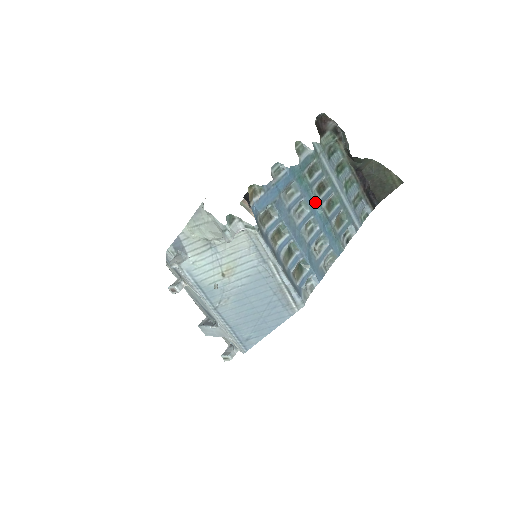
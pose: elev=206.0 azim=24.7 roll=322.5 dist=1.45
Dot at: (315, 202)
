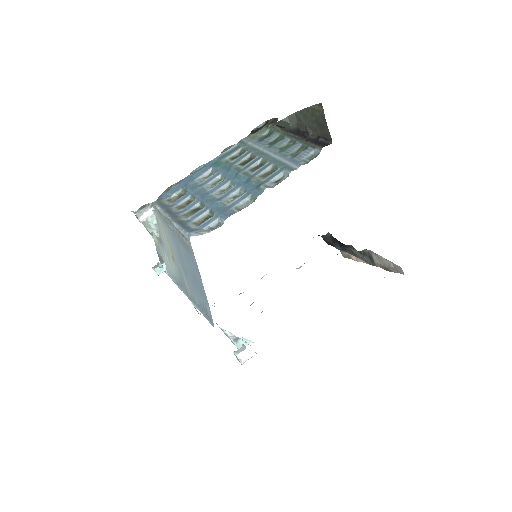
Dot at: (233, 171)
